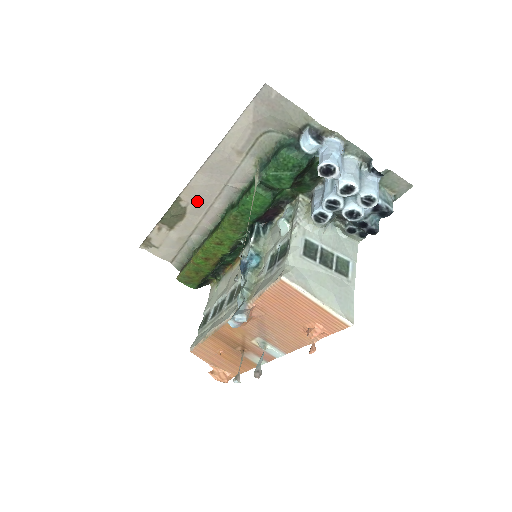
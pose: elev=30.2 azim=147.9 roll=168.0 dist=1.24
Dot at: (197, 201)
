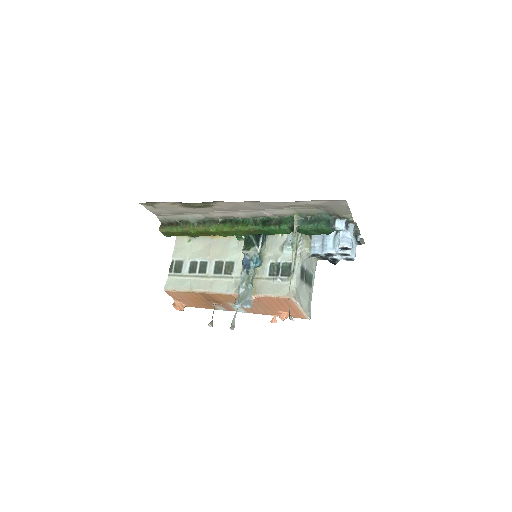
Dot at: (227, 207)
